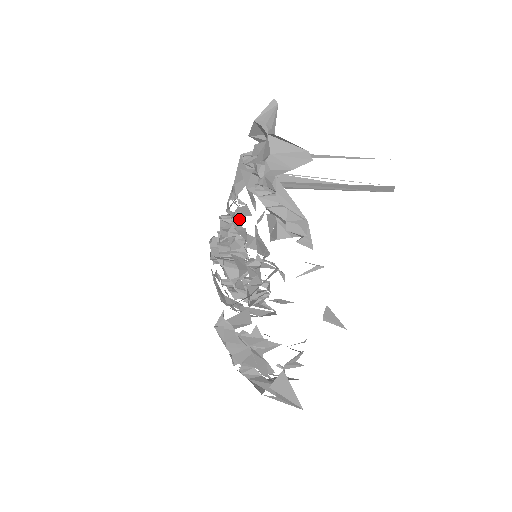
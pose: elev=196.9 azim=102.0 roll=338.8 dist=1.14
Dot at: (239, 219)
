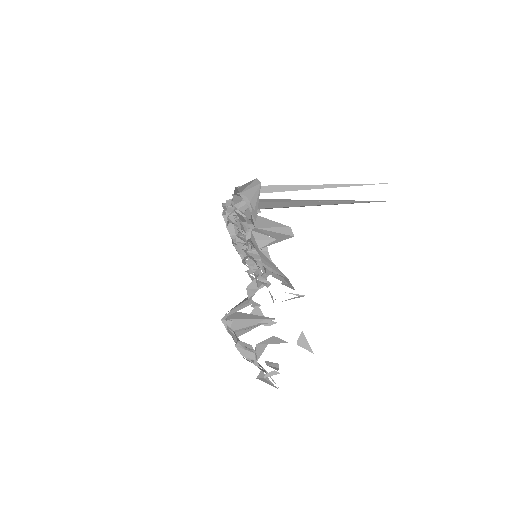
Dot at: (240, 227)
